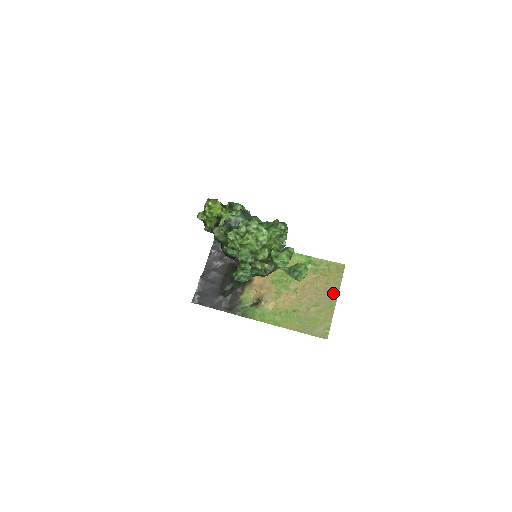
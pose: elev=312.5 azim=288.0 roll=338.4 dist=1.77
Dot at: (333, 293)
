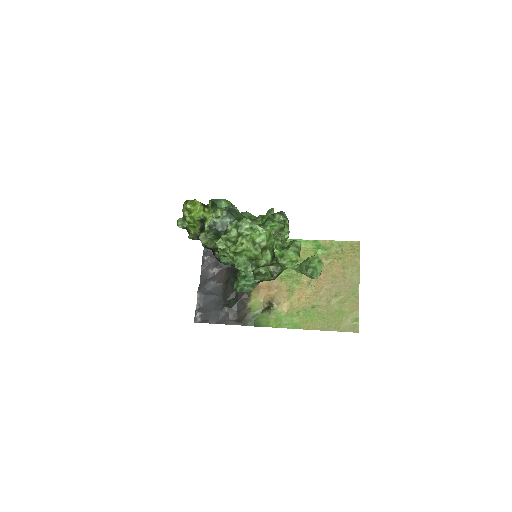
Dot at: (353, 277)
